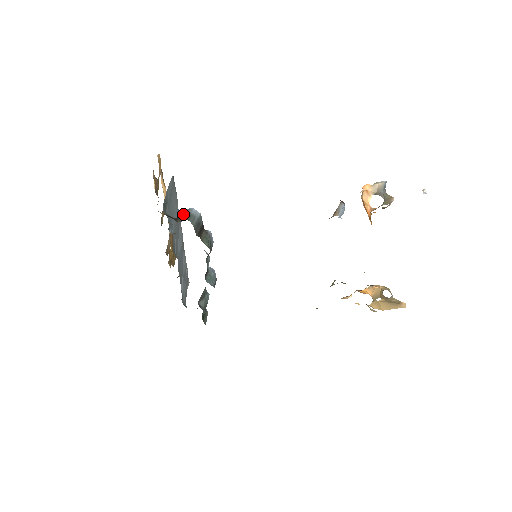
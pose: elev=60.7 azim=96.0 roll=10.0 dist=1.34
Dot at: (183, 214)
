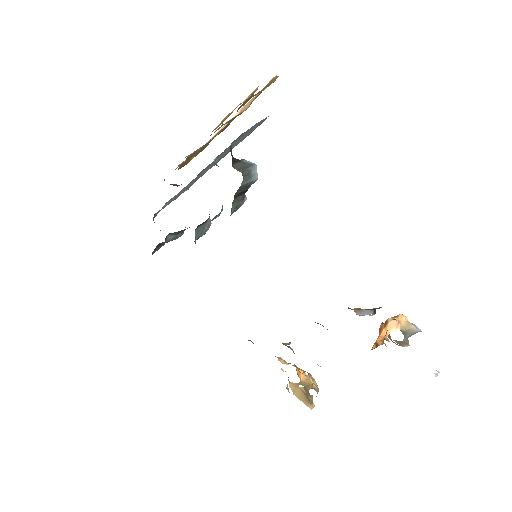
Dot at: (244, 163)
